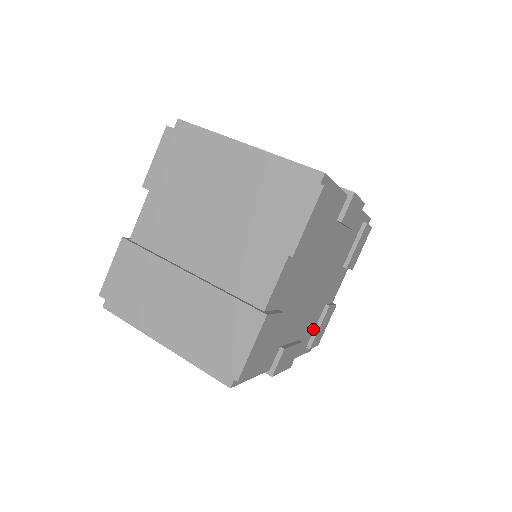
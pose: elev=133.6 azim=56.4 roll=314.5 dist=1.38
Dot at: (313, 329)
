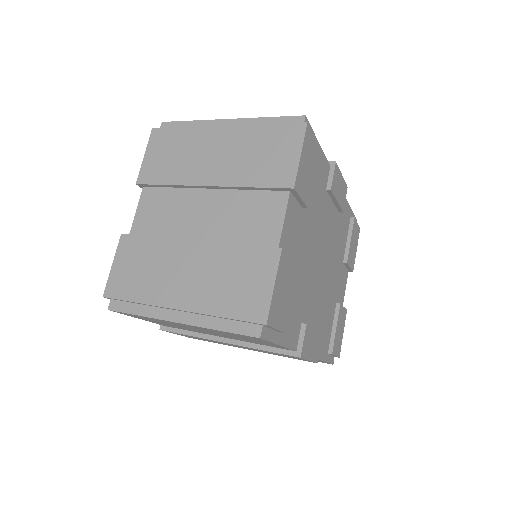
Dot at: (330, 331)
